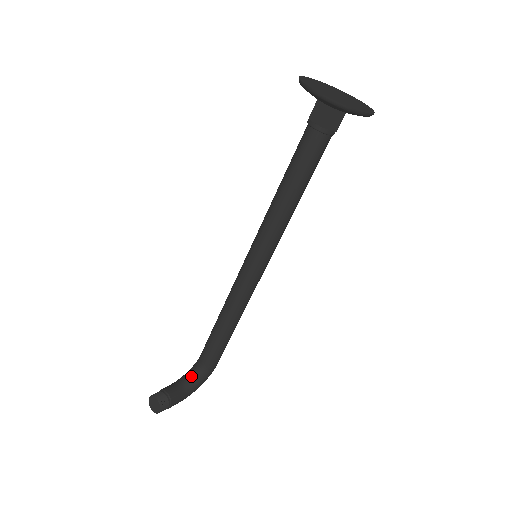
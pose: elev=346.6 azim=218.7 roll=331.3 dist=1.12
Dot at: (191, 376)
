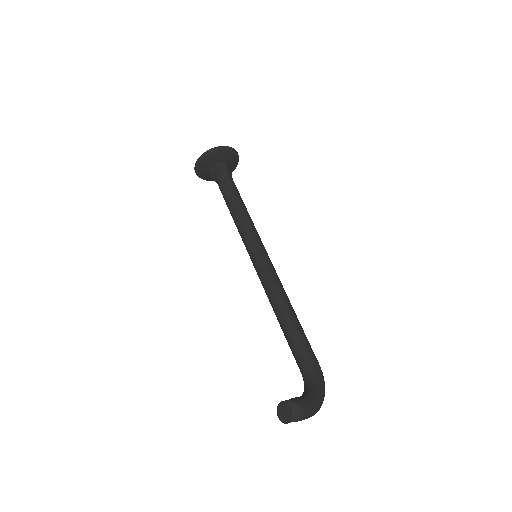
Dot at: (306, 388)
